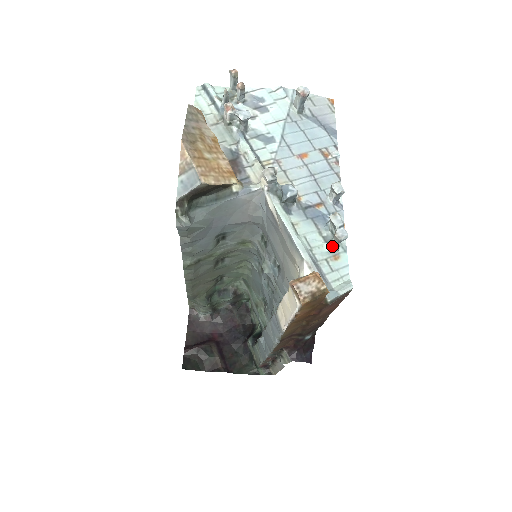
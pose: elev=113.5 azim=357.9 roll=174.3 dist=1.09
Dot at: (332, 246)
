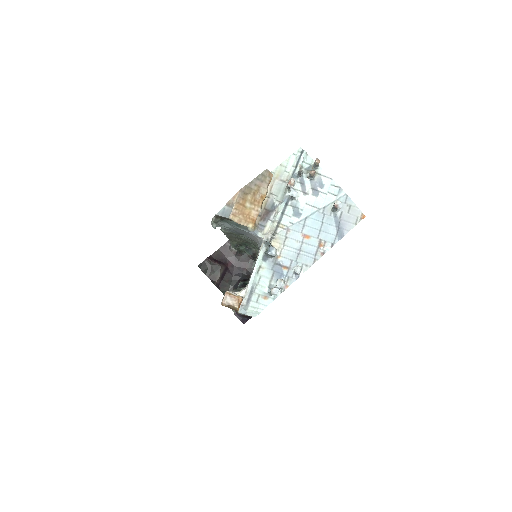
Dot at: (269, 291)
